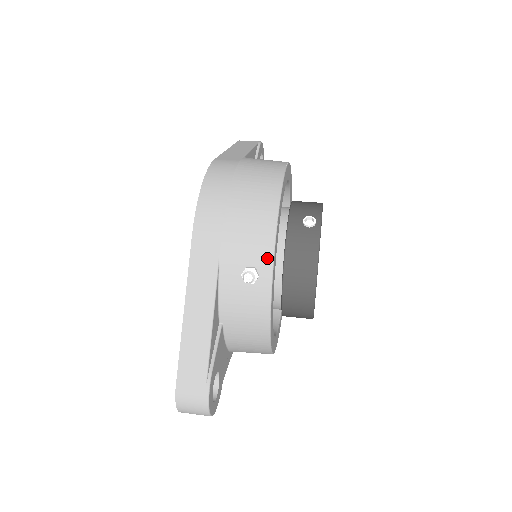
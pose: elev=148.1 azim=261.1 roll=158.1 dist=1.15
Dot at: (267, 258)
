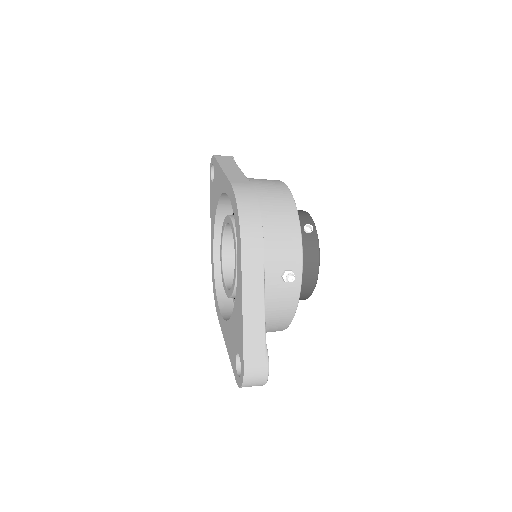
Dot at: (298, 262)
